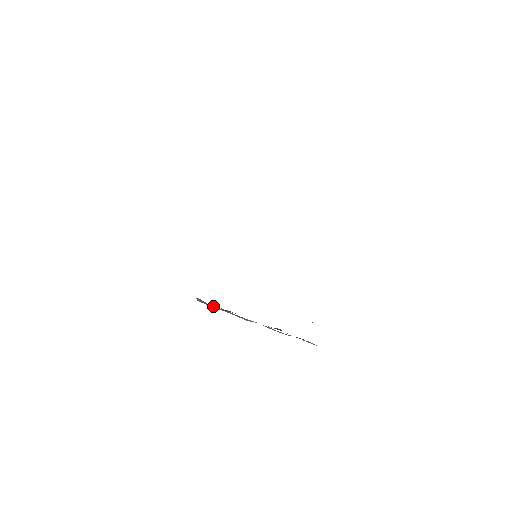
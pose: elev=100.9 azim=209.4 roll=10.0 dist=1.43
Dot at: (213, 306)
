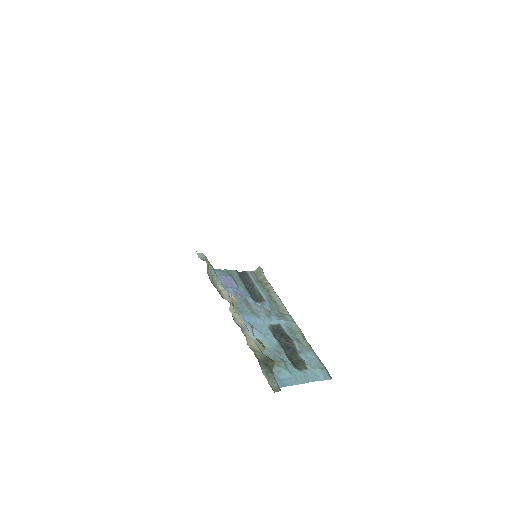
Dot at: (265, 282)
